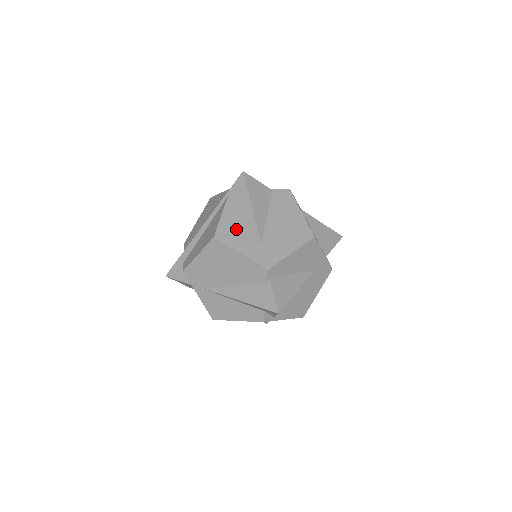
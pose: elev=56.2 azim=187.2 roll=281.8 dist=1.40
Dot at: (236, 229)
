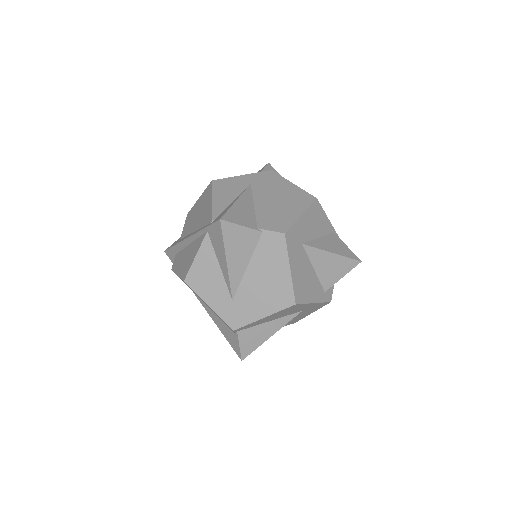
Dot at: (209, 277)
